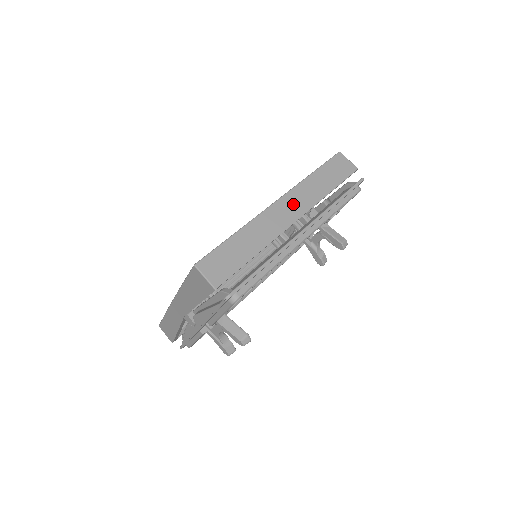
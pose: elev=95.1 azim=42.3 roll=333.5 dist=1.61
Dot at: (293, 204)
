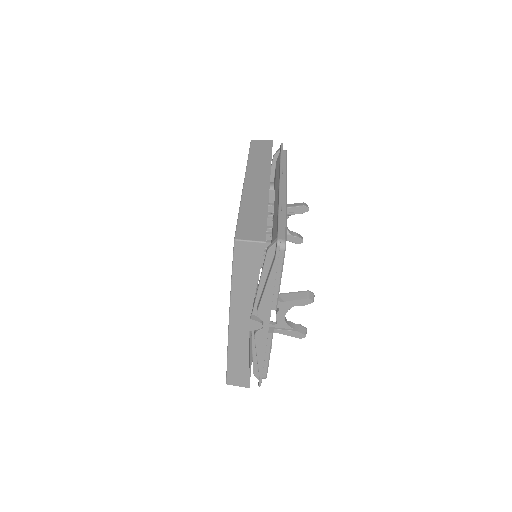
Dot at: (257, 176)
